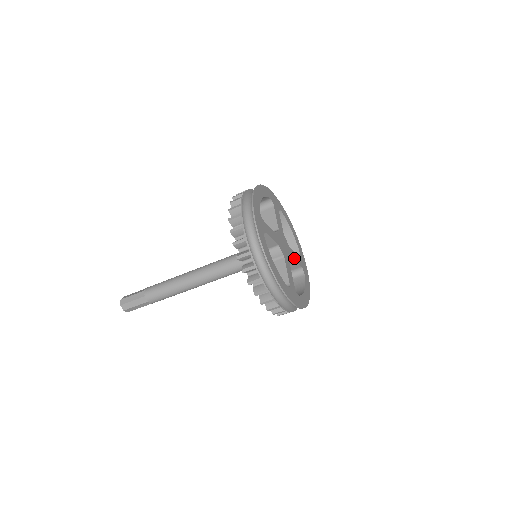
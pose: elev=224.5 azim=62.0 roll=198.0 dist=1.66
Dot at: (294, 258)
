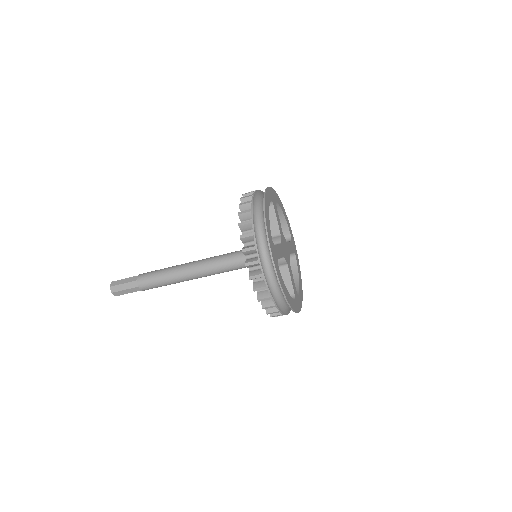
Dot at: (290, 251)
